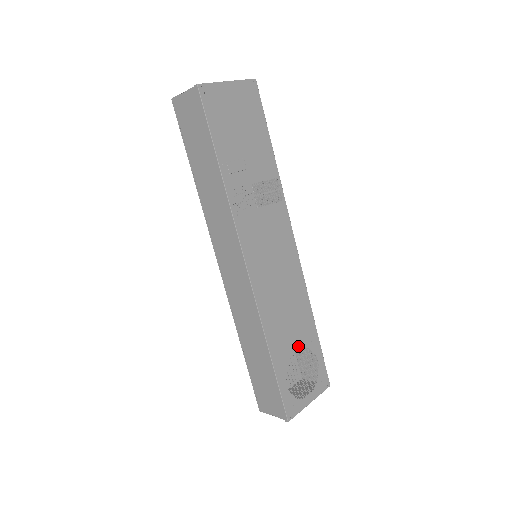
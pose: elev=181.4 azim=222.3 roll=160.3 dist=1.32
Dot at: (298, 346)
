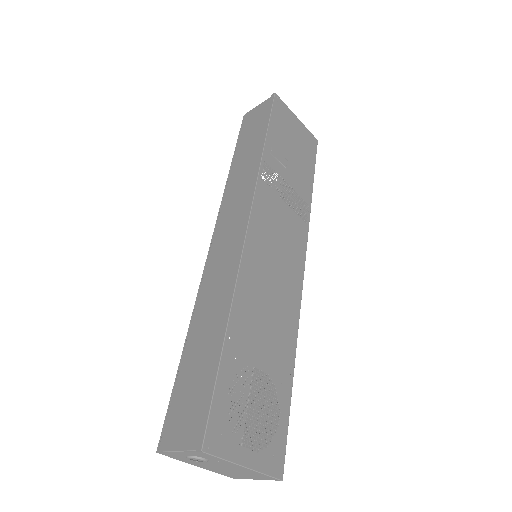
Dot at: (263, 366)
